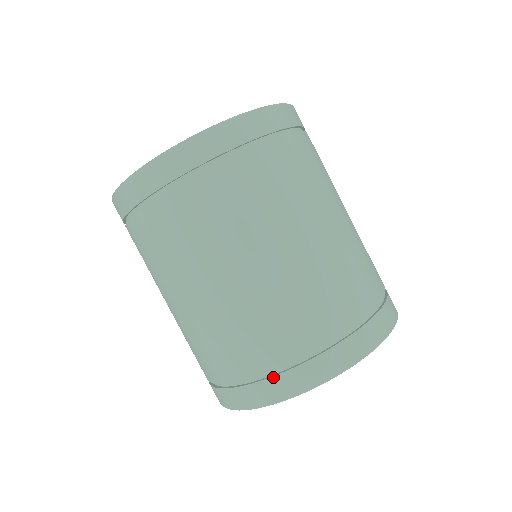
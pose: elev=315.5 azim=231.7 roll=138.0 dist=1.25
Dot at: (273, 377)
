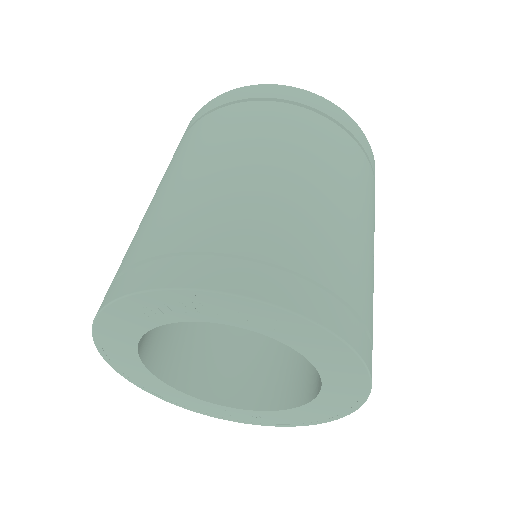
Dot at: (116, 281)
